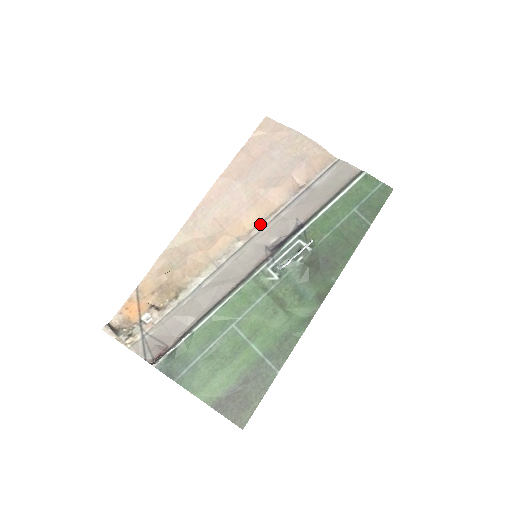
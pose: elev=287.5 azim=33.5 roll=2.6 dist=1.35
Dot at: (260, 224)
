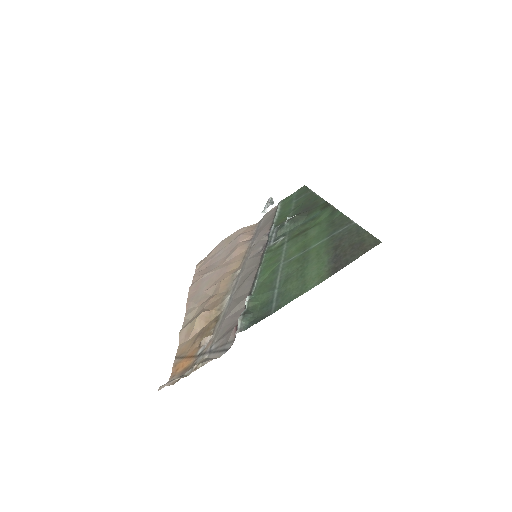
Dot at: (243, 259)
